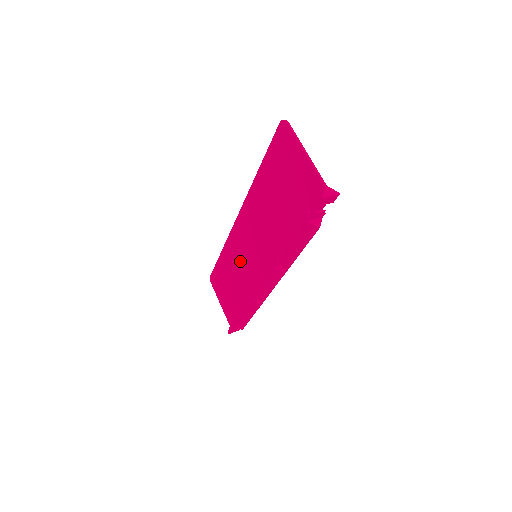
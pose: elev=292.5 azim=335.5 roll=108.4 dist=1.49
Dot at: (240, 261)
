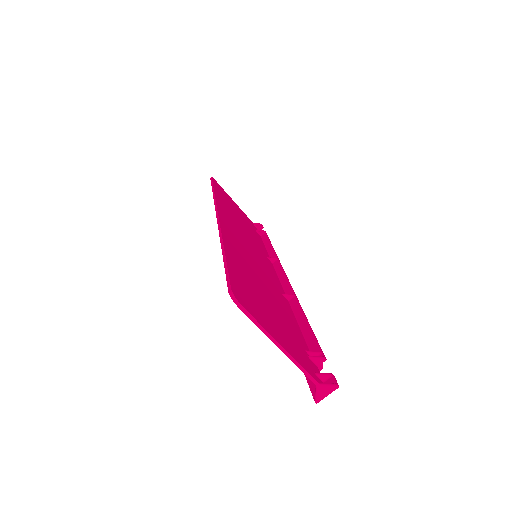
Dot at: occluded
